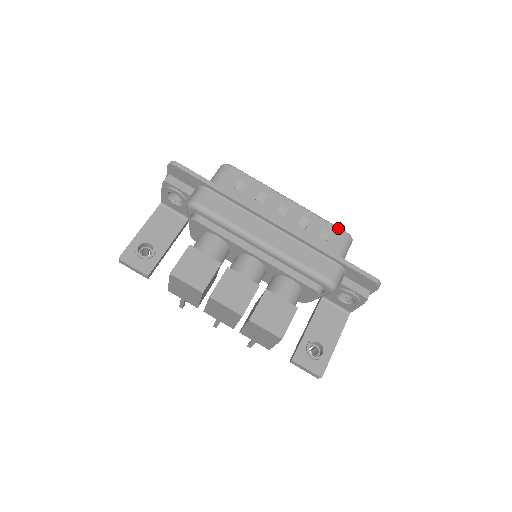
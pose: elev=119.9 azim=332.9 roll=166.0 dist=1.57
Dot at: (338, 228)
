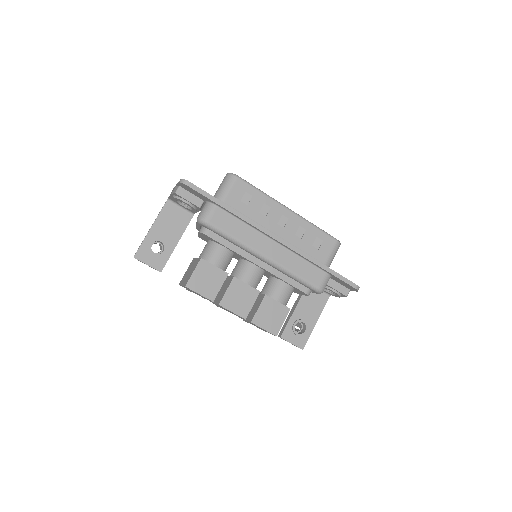
Dot at: (330, 236)
